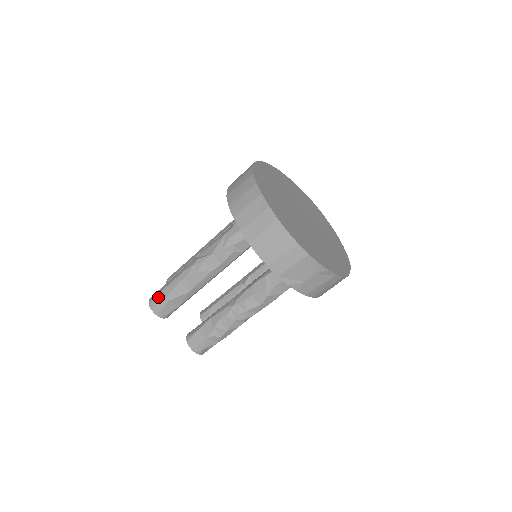
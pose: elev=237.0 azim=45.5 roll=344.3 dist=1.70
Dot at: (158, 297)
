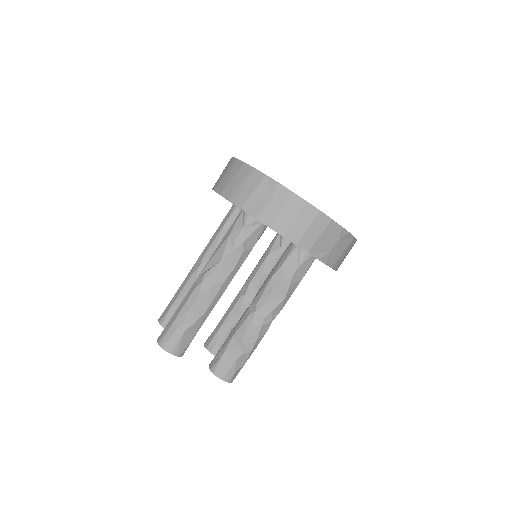
Dot at: (169, 333)
